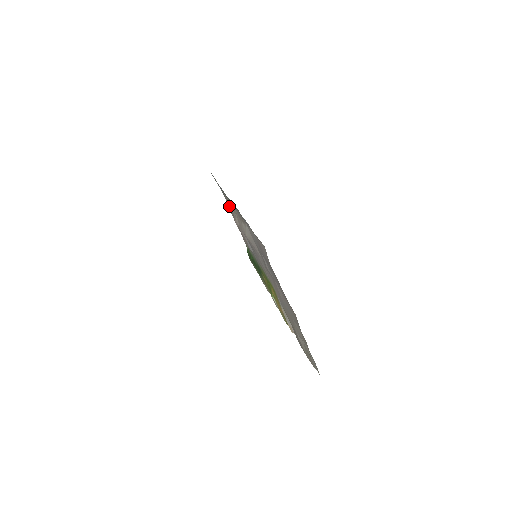
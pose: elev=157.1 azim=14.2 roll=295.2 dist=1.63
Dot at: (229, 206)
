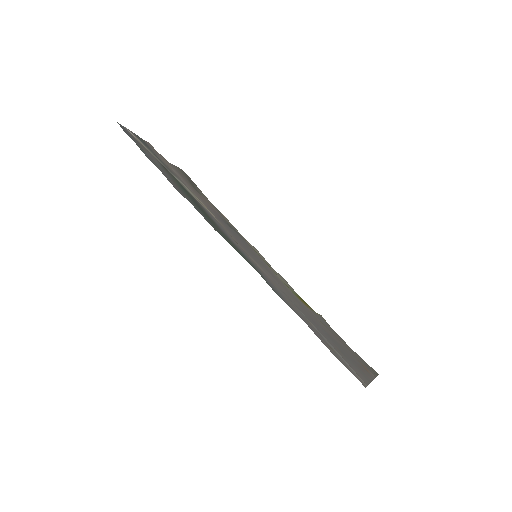
Dot at: occluded
